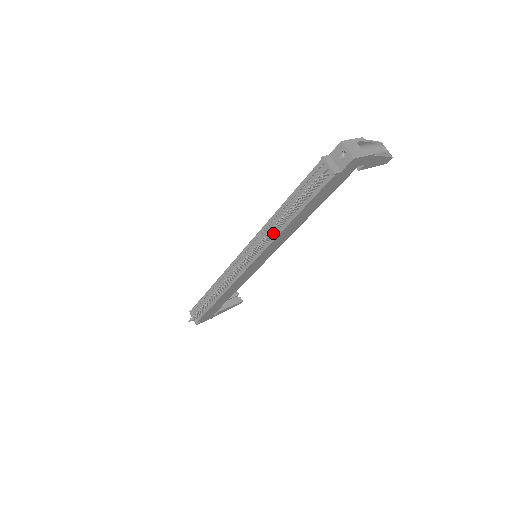
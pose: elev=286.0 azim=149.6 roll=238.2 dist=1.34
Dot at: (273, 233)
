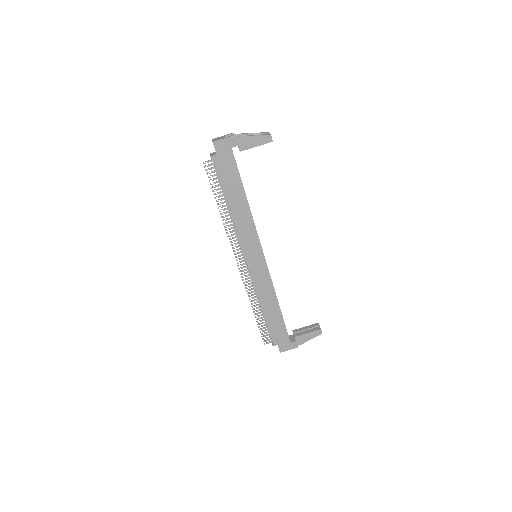
Dot at: occluded
